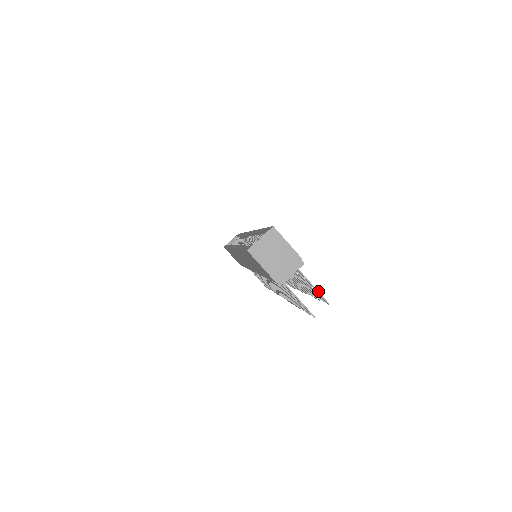
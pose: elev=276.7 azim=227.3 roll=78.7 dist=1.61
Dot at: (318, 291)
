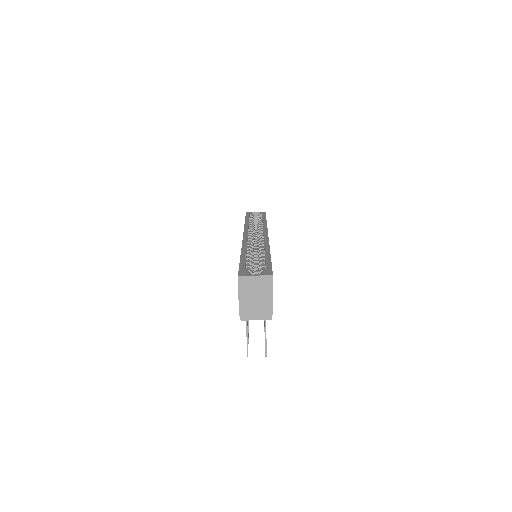
Dot at: (266, 342)
